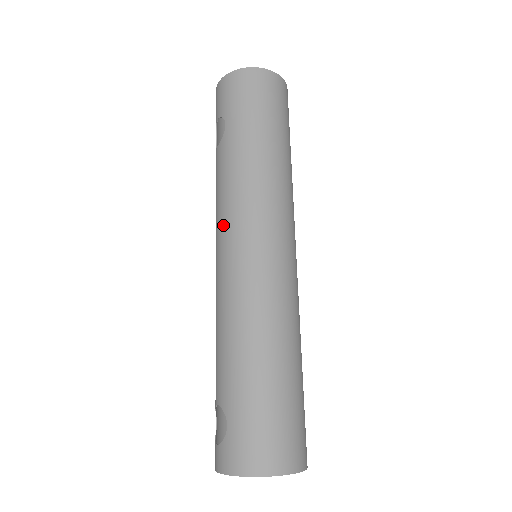
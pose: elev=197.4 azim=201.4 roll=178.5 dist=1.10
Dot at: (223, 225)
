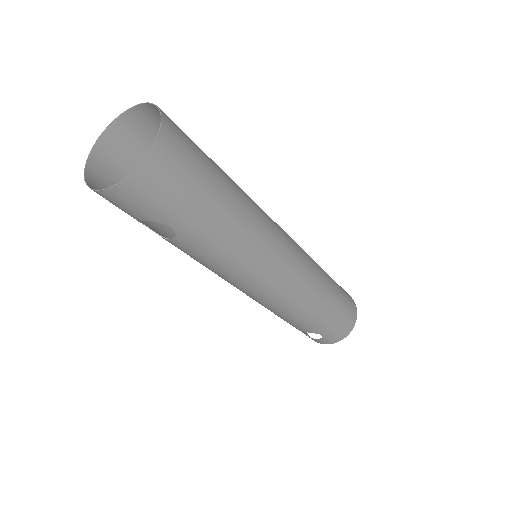
Dot at: (241, 281)
